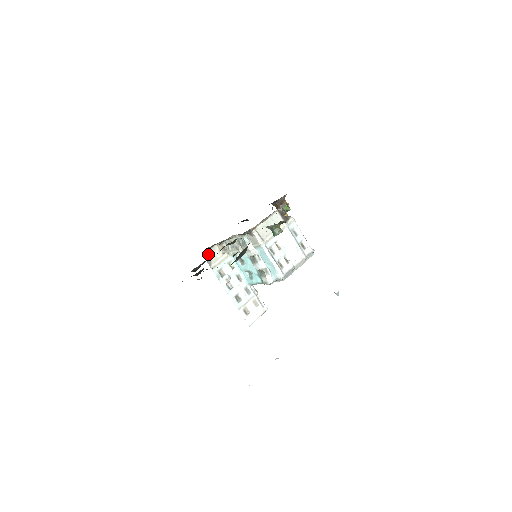
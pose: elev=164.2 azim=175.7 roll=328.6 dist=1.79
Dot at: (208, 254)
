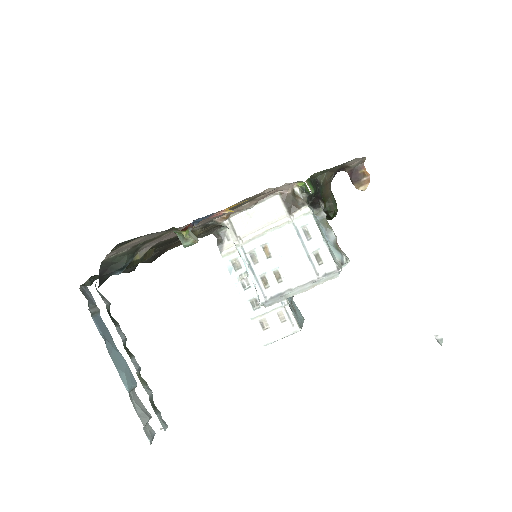
Dot at: (221, 235)
